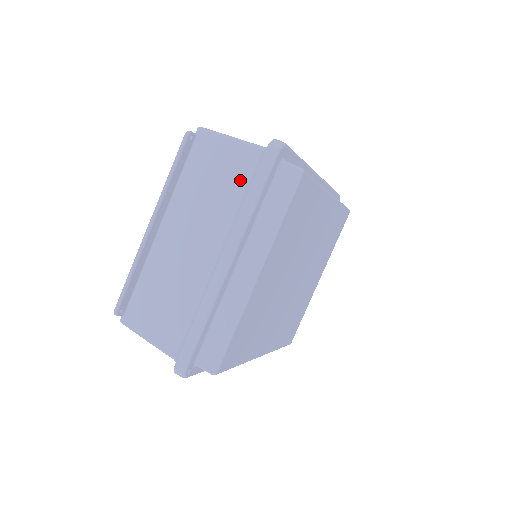
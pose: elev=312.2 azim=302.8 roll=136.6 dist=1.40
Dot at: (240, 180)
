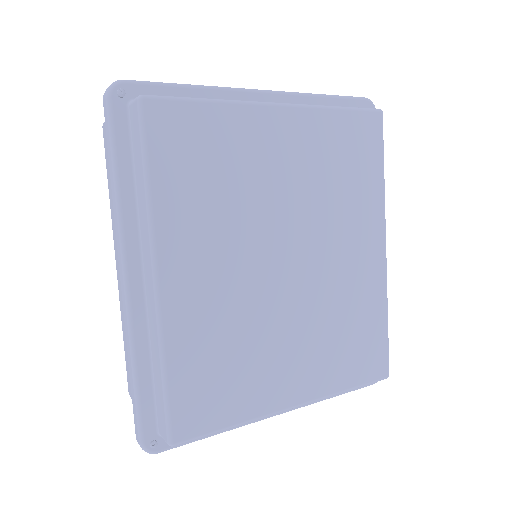
Dot at: occluded
